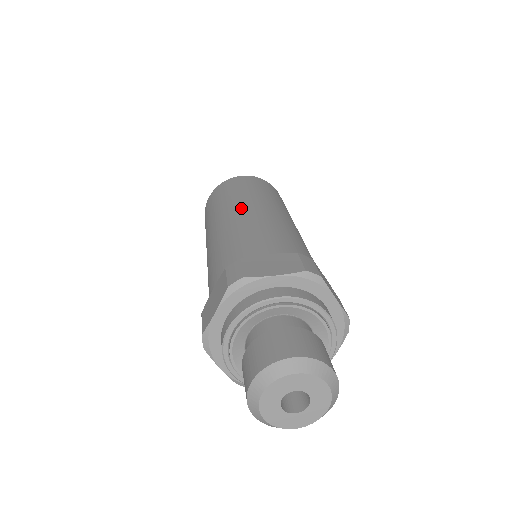
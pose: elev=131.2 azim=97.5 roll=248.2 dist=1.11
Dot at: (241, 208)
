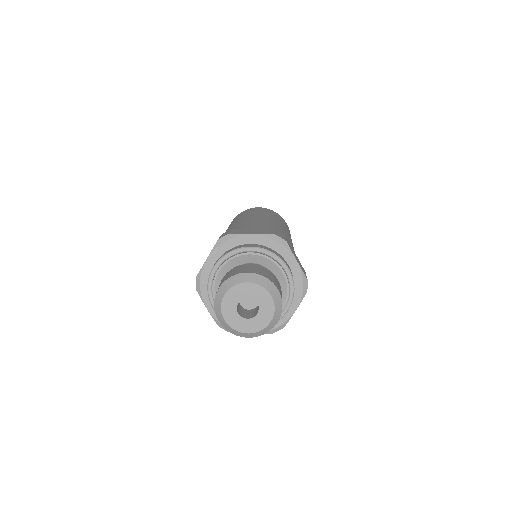
Dot at: (248, 217)
